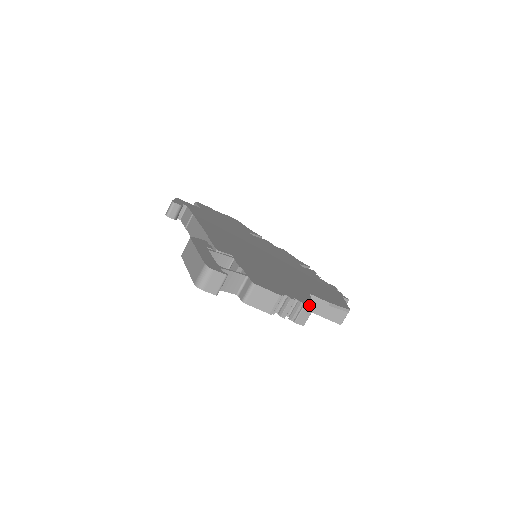
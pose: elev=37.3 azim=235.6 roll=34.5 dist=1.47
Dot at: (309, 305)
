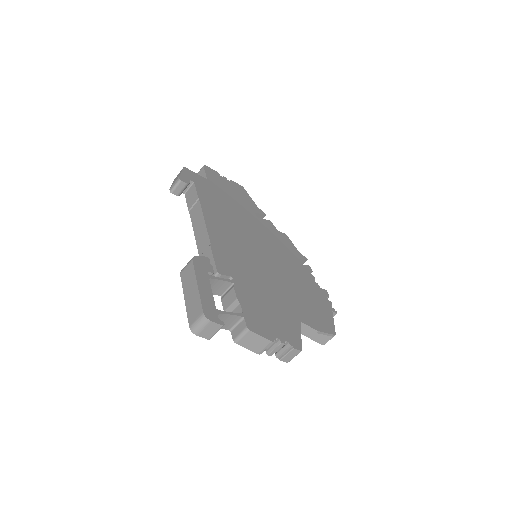
Dot at: (297, 348)
